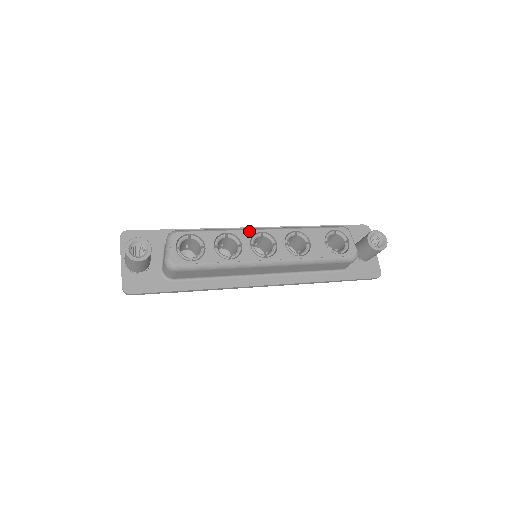
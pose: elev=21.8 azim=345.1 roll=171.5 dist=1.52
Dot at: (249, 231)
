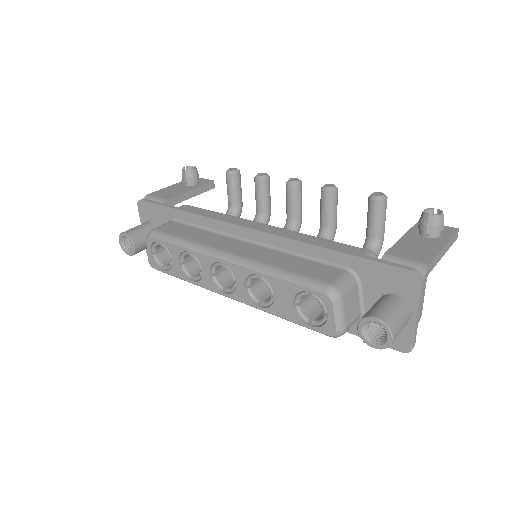
Dot at: (209, 257)
